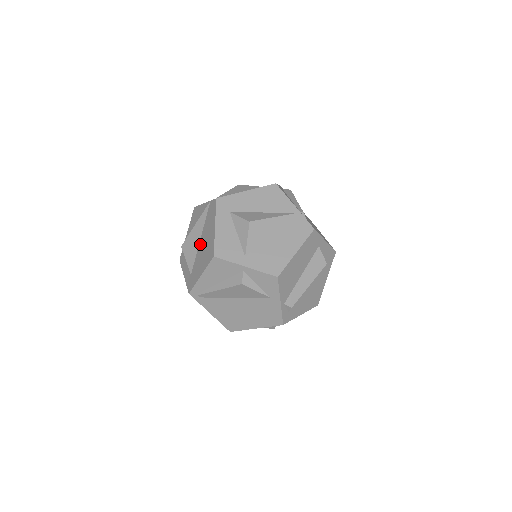
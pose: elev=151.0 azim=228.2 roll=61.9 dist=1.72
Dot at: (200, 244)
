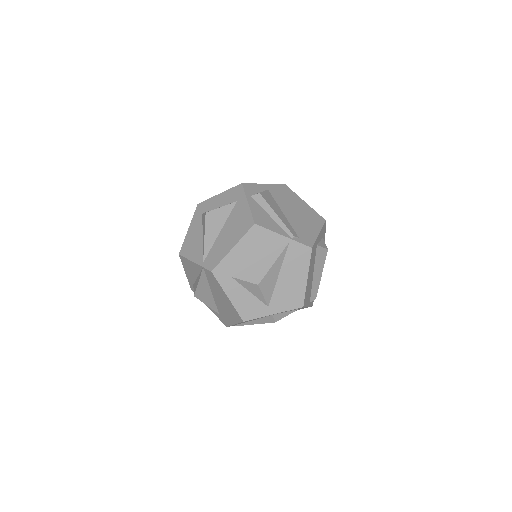
Dot at: (215, 298)
